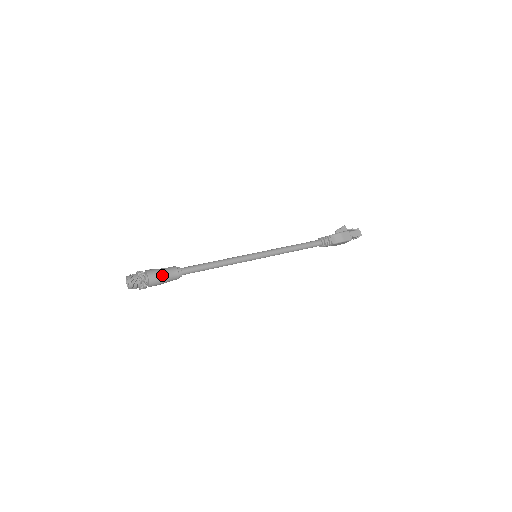
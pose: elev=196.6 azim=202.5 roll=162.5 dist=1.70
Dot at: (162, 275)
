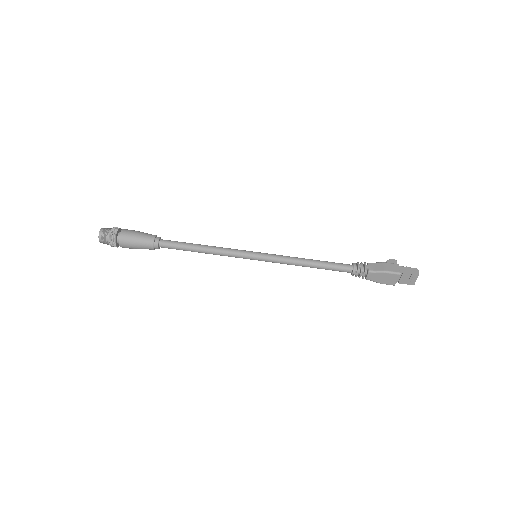
Dot at: (136, 234)
